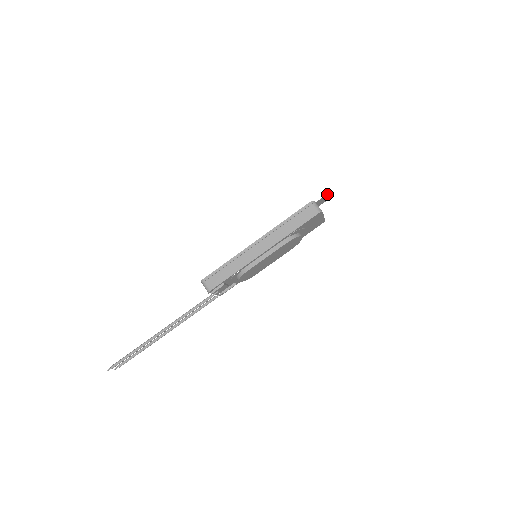
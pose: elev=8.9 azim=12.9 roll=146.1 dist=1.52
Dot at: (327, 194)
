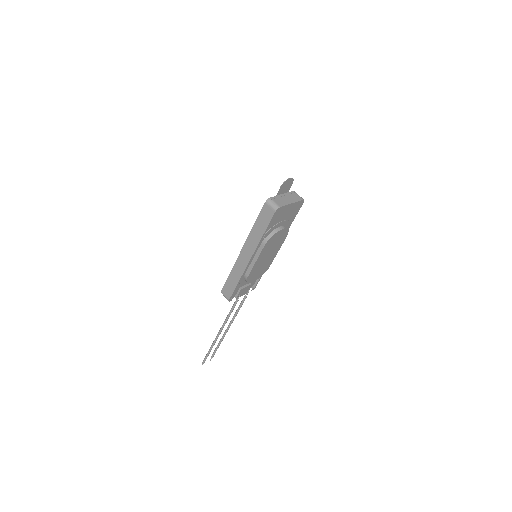
Dot at: (283, 183)
